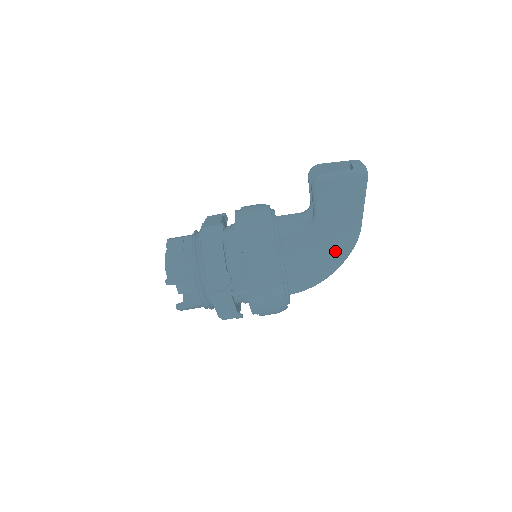
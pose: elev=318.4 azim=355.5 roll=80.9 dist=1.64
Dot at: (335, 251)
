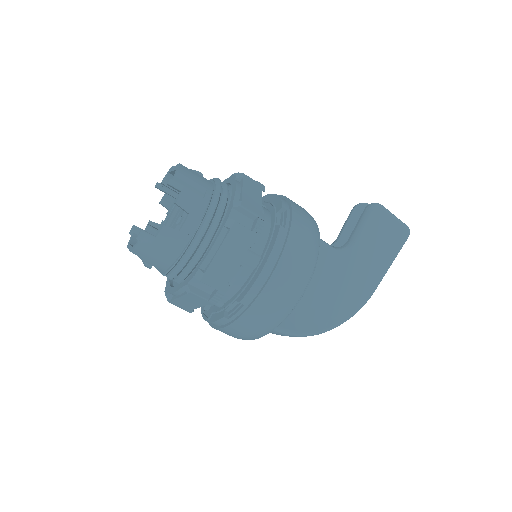
Dot at: (340, 303)
